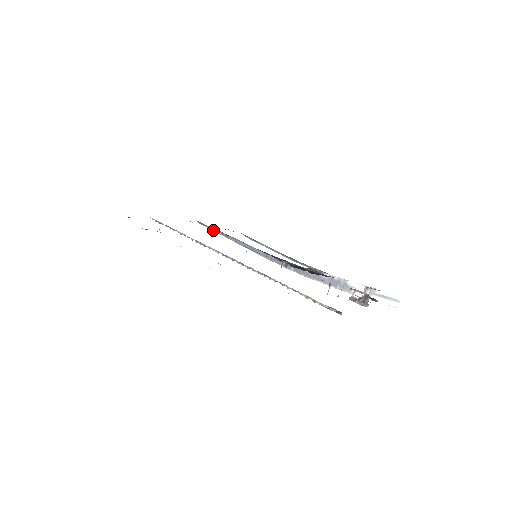
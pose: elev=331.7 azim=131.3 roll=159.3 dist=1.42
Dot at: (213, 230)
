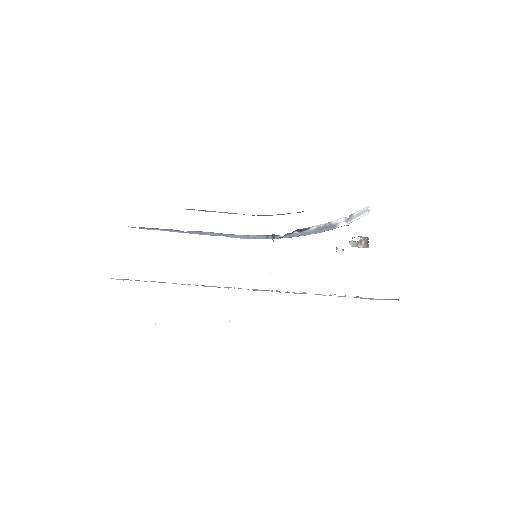
Dot at: occluded
